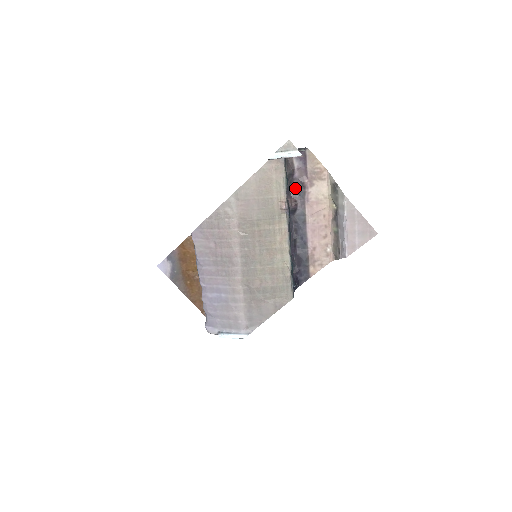
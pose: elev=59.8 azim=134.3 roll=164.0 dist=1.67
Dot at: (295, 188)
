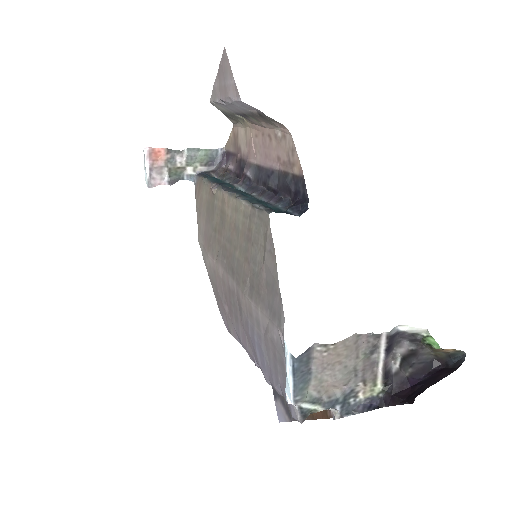
Dot at: (240, 173)
